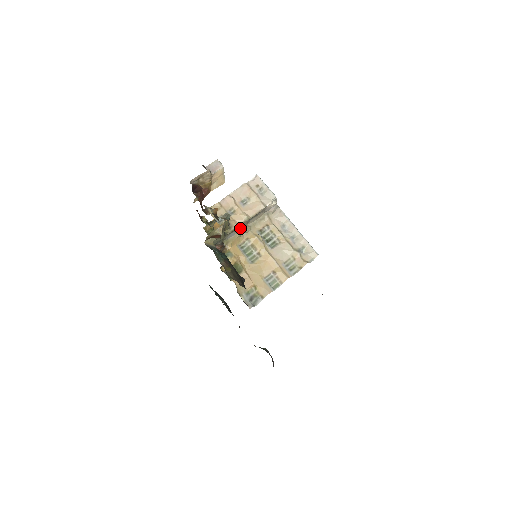
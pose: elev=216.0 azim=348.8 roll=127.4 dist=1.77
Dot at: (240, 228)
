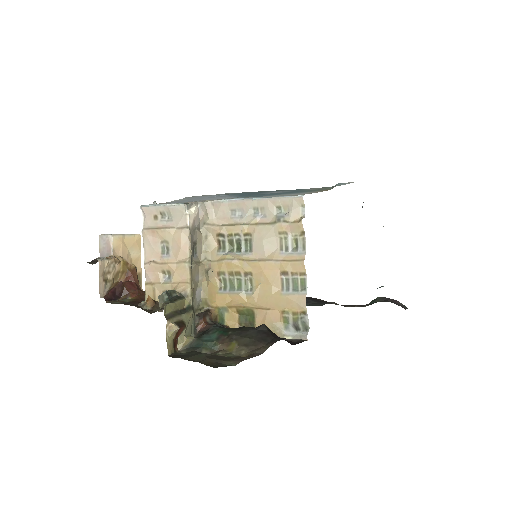
Dot at: (197, 277)
